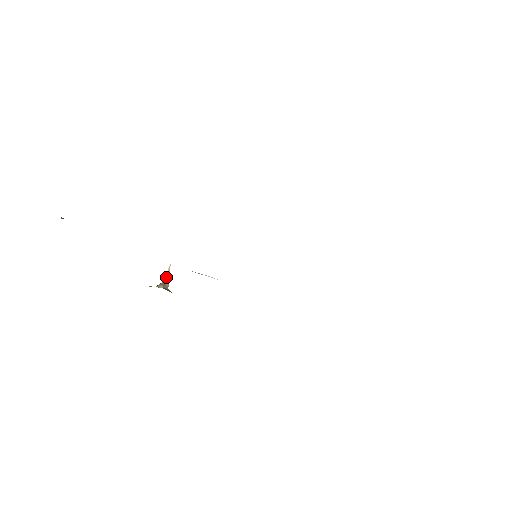
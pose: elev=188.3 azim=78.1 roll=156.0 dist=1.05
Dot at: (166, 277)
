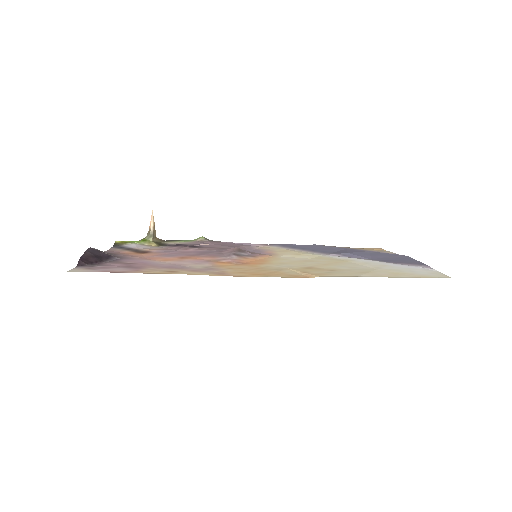
Dot at: (152, 227)
